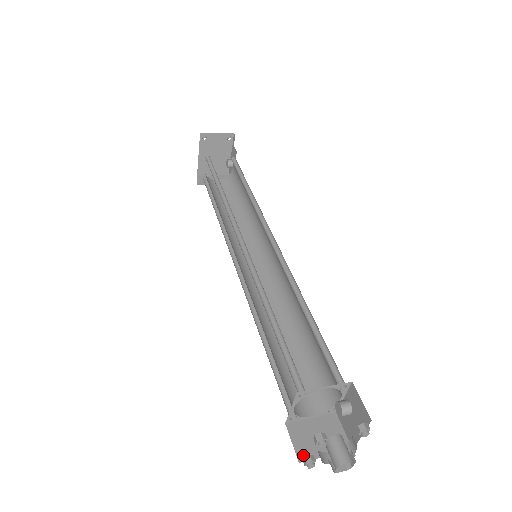
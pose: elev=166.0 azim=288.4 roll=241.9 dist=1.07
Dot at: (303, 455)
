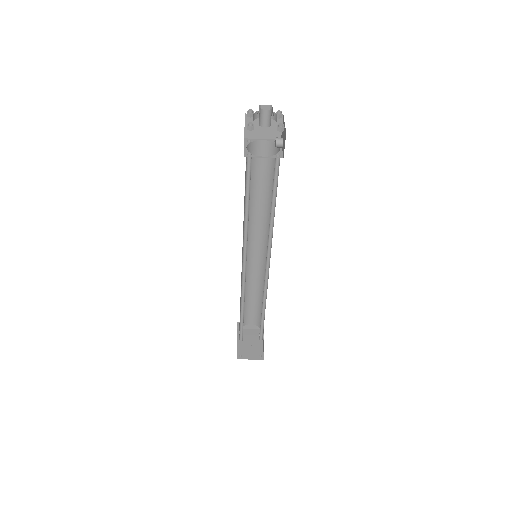
Dot at: occluded
